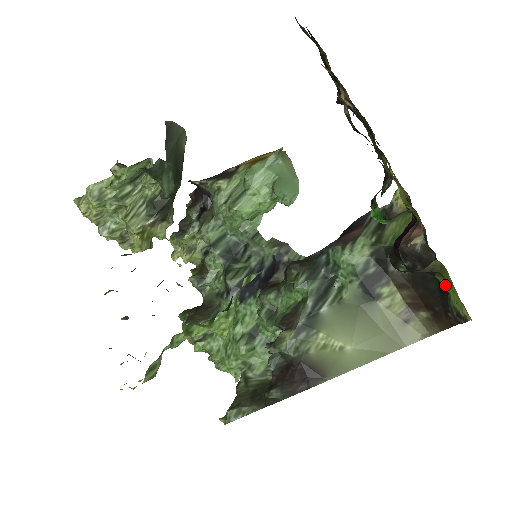
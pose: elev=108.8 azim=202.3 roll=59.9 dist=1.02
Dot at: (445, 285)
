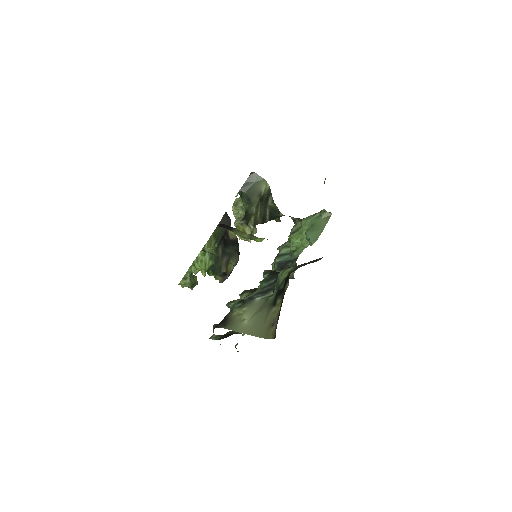
Dot at: occluded
